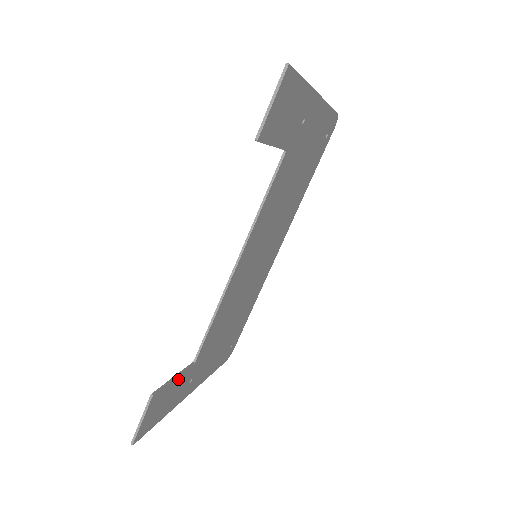
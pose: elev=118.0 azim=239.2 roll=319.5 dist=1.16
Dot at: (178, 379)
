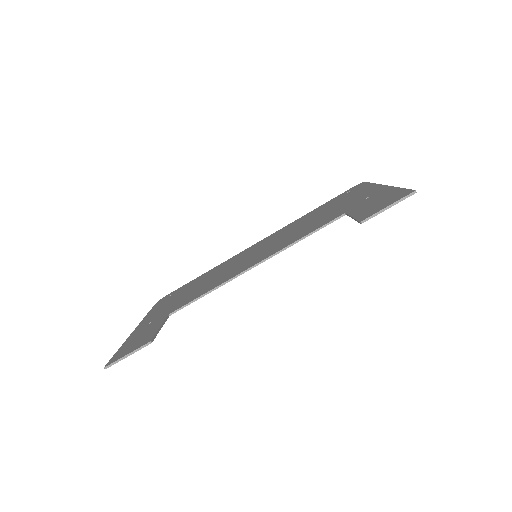
Dot at: occluded
